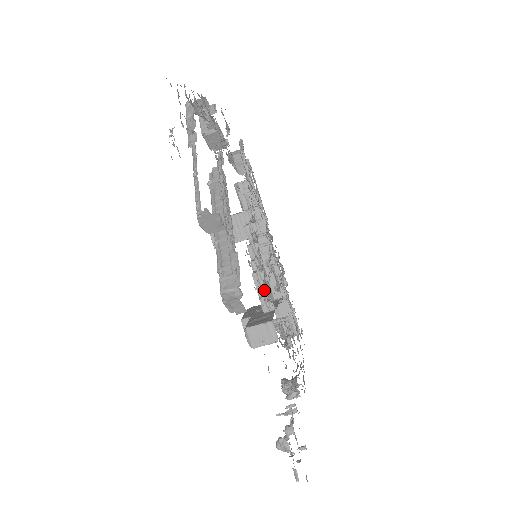
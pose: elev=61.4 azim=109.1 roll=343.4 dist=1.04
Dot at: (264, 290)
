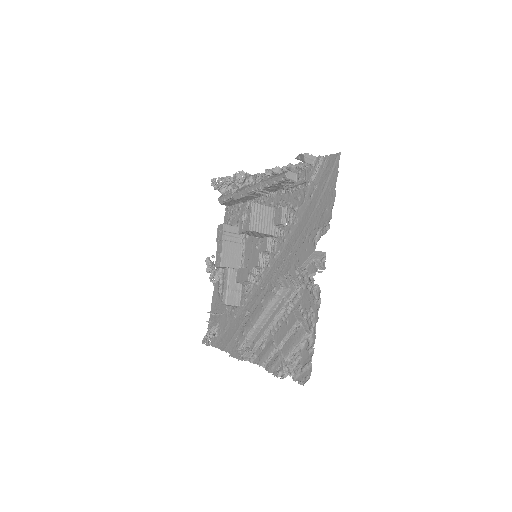
Dot at: (250, 311)
